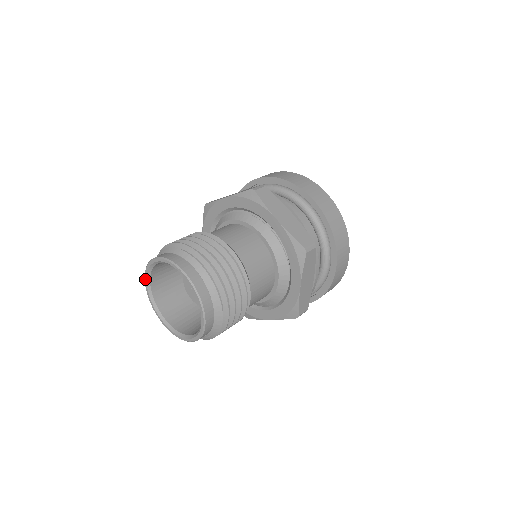
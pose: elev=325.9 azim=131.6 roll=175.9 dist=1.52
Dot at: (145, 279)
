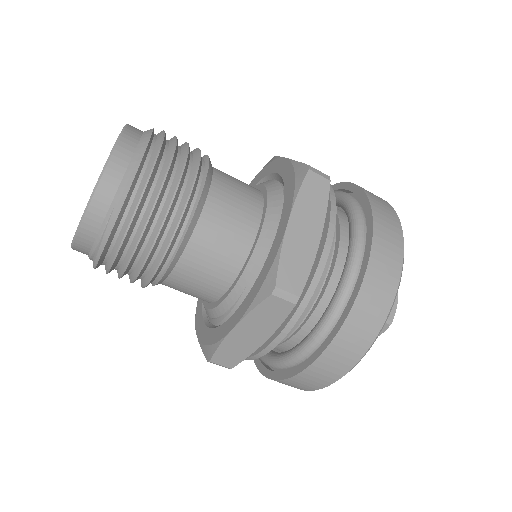
Dot at: occluded
